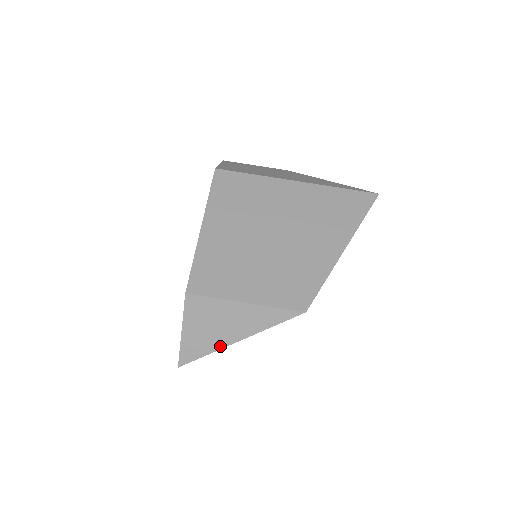
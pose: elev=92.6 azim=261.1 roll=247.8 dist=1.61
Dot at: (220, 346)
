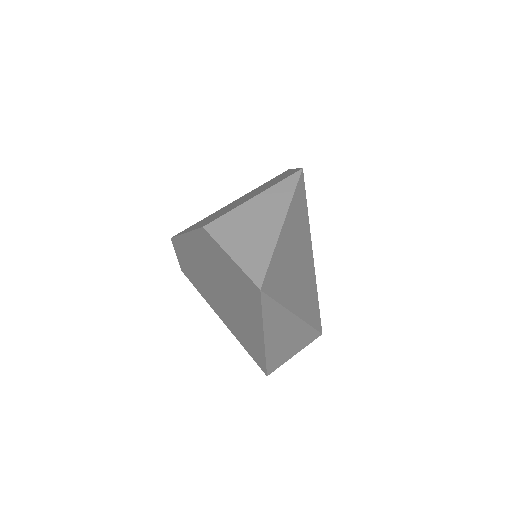
Dot at: (274, 240)
